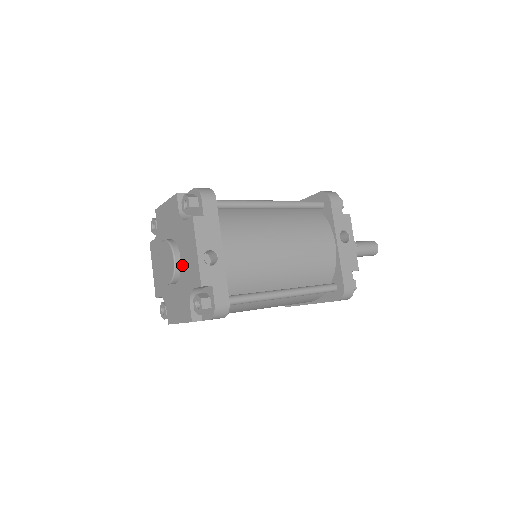
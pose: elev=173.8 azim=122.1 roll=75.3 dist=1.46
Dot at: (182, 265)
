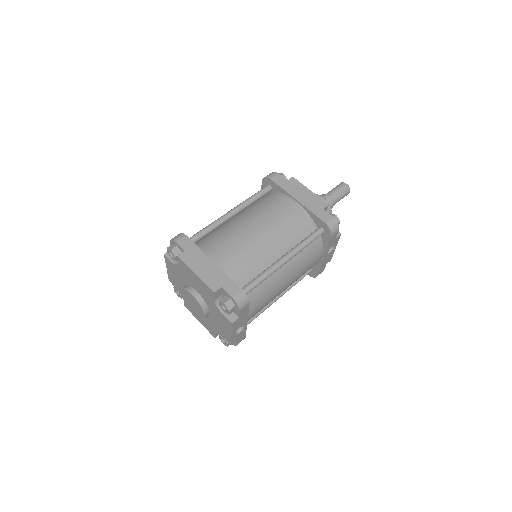
Dot at: (211, 317)
